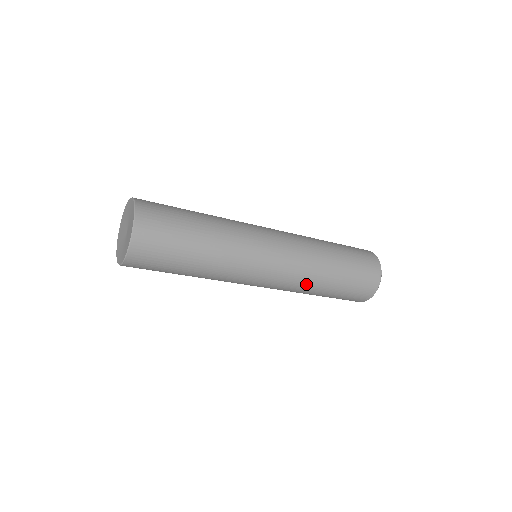
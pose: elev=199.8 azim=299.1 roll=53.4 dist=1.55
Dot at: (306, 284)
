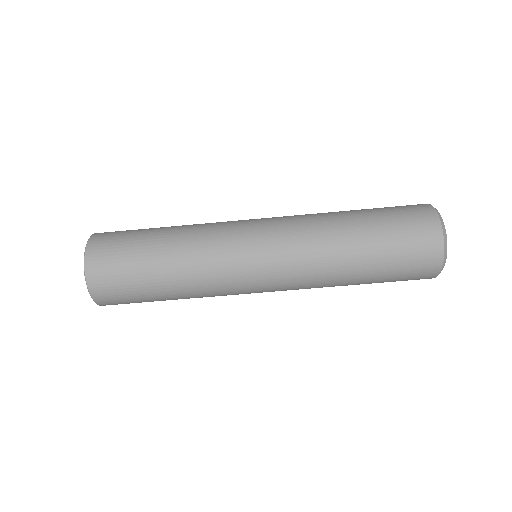
Dot at: (322, 276)
